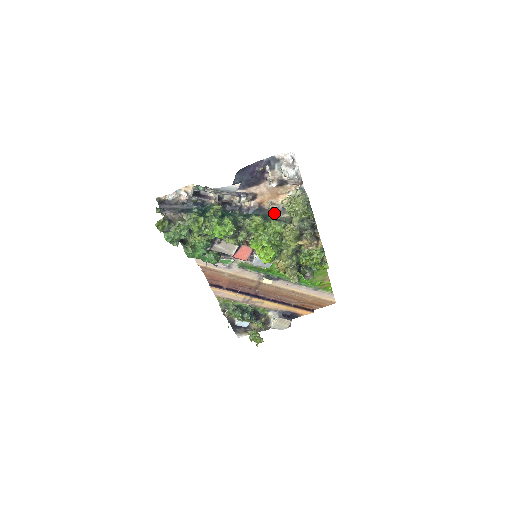
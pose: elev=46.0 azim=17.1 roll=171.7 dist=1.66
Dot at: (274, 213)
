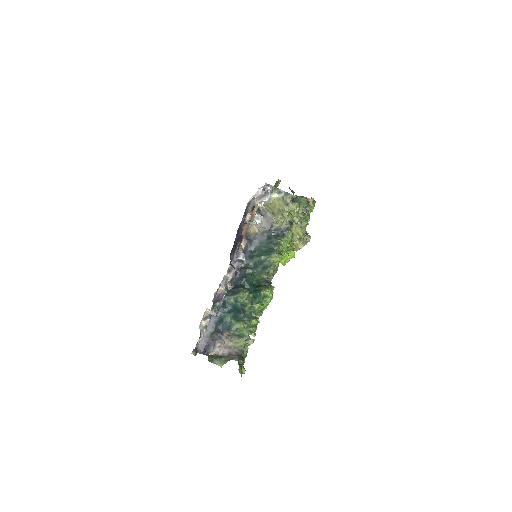
Dot at: (268, 231)
